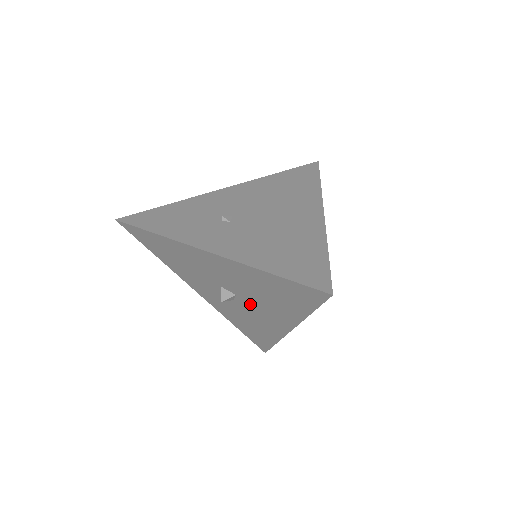
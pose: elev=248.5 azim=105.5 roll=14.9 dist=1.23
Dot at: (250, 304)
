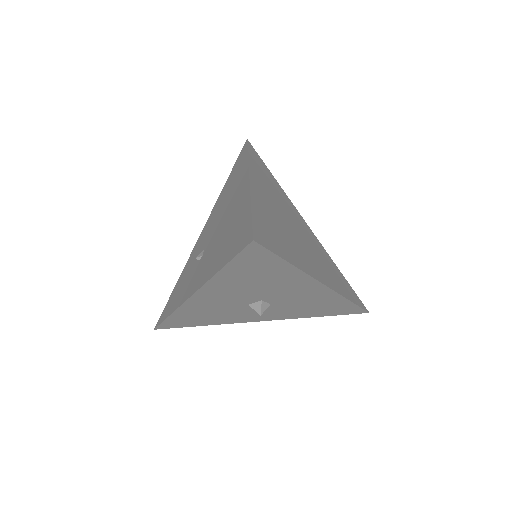
Dot at: (277, 296)
